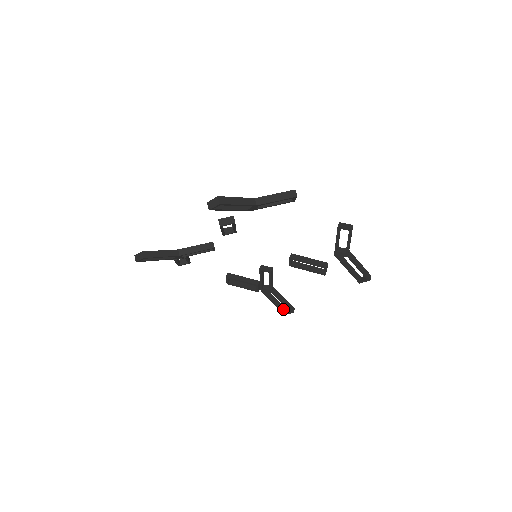
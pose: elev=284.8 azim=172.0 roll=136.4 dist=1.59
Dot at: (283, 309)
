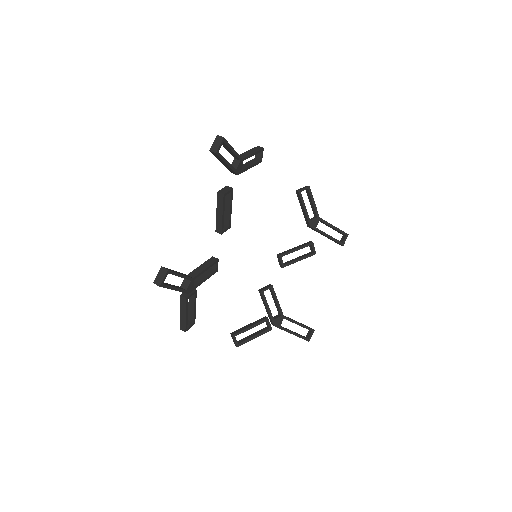
Dot at: (303, 336)
